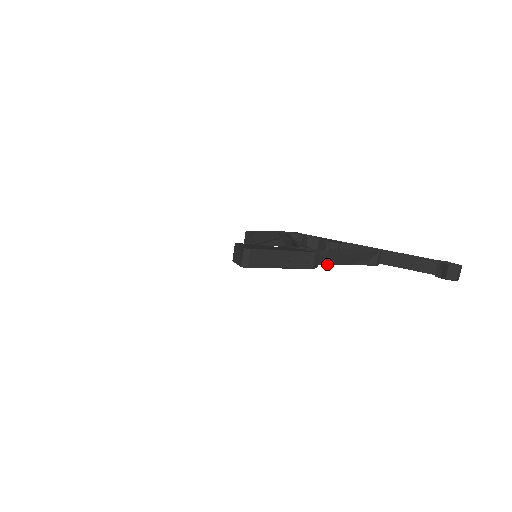
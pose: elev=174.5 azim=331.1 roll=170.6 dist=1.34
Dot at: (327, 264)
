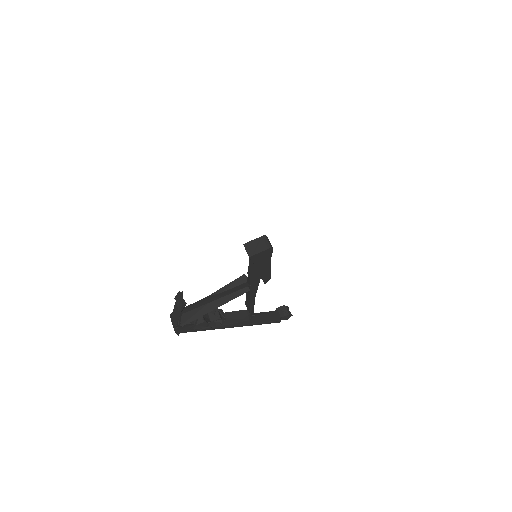
Dot at: (255, 294)
